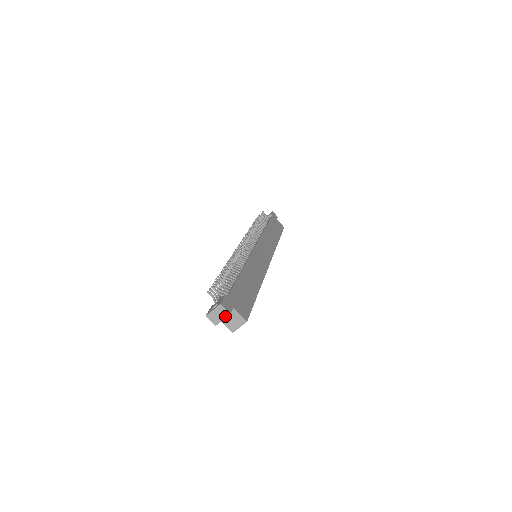
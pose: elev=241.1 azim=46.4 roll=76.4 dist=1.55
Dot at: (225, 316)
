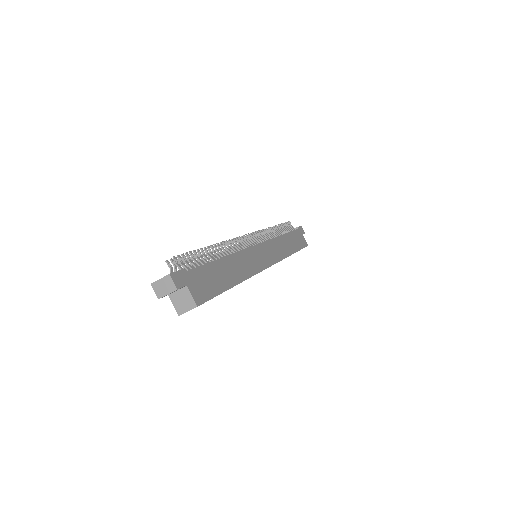
Dot at: (171, 290)
